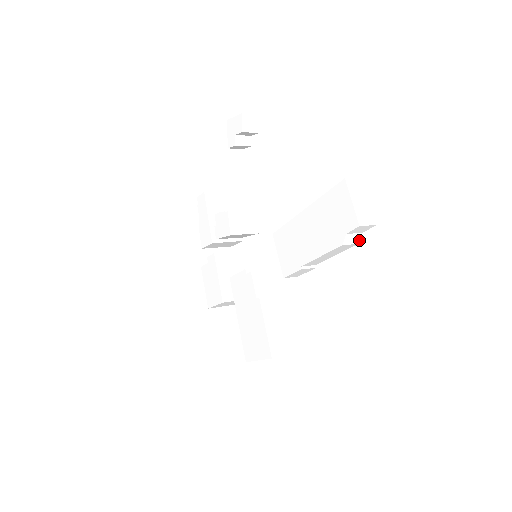
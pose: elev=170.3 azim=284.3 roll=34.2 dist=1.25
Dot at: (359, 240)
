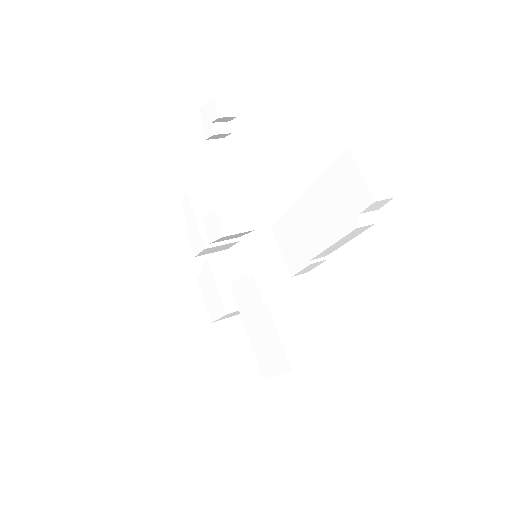
Dot at: (375, 219)
